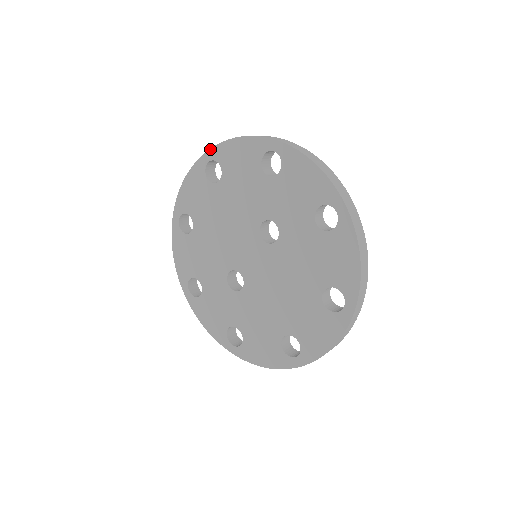
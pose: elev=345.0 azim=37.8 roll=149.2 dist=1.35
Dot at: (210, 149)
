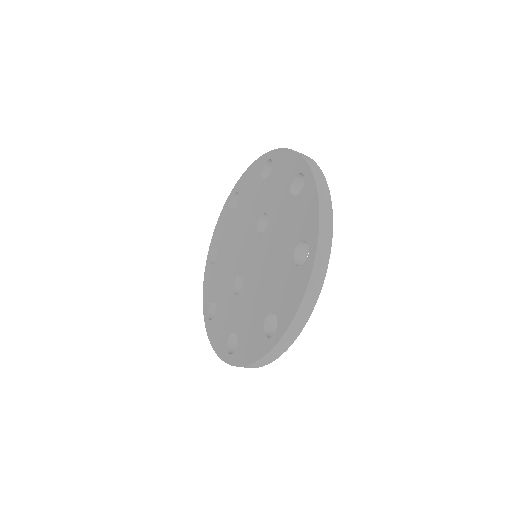
Dot at: (235, 186)
